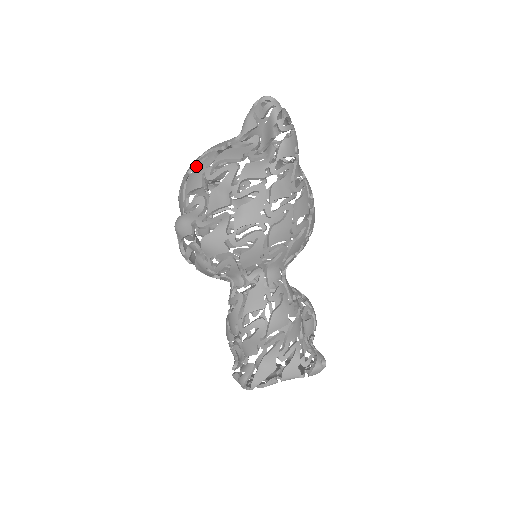
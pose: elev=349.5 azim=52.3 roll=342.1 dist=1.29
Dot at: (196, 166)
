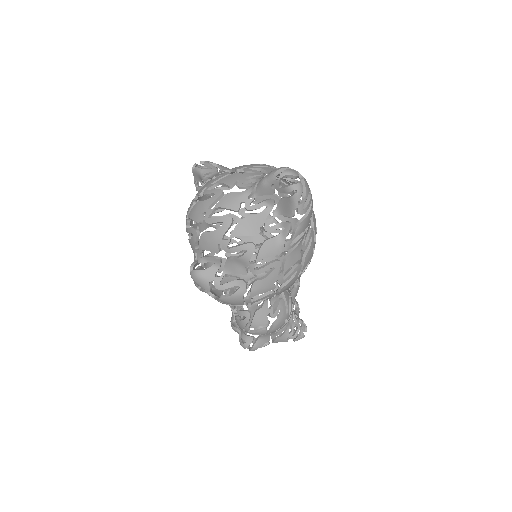
Dot at: (209, 223)
